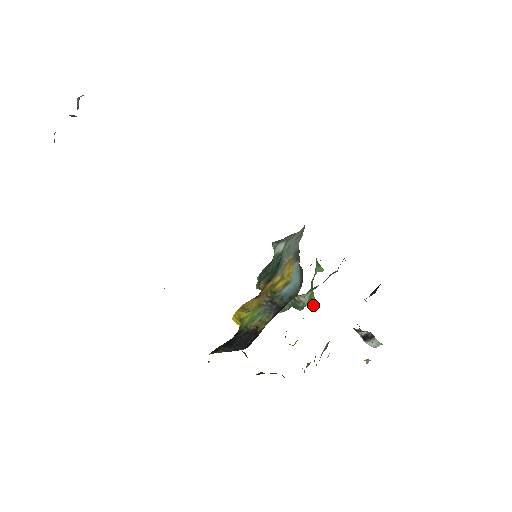
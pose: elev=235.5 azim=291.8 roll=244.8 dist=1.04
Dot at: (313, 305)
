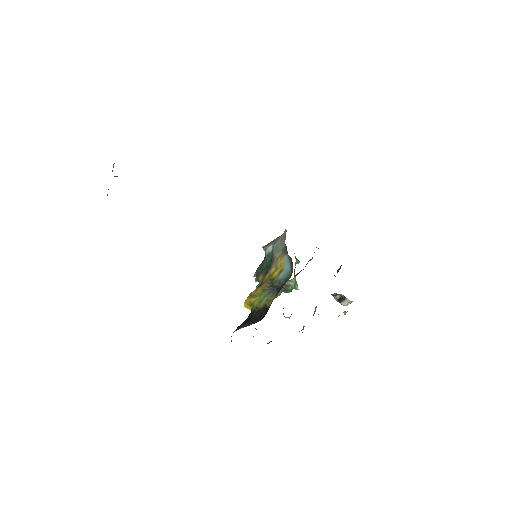
Dot at: (297, 289)
